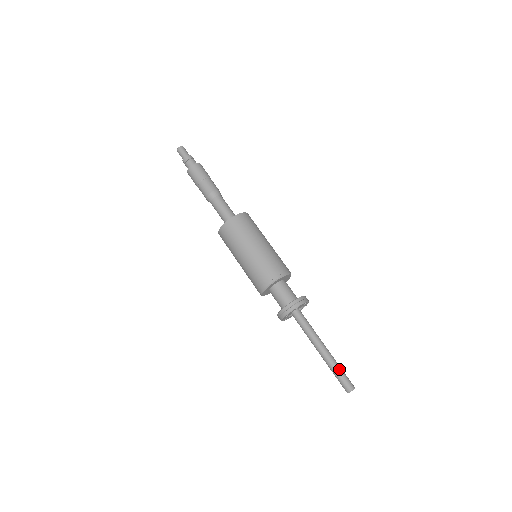
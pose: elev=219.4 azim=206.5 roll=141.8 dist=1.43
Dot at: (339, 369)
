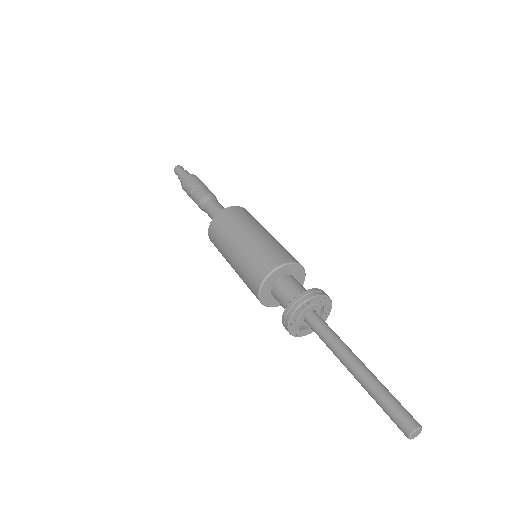
Dot at: (386, 394)
